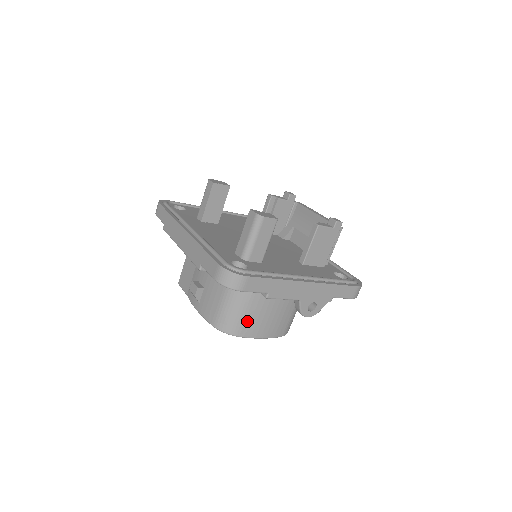
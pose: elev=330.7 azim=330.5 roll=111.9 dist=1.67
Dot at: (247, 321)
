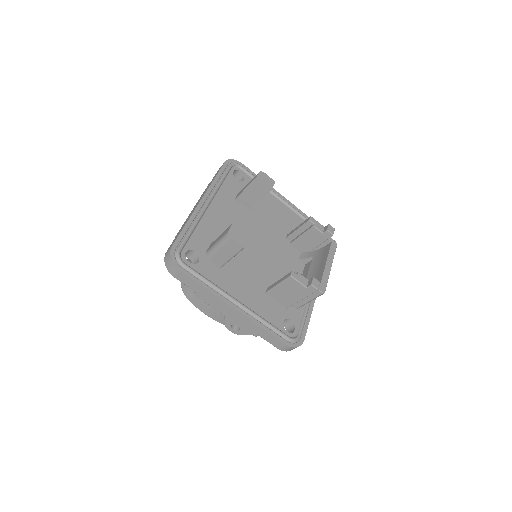
Dot at: occluded
